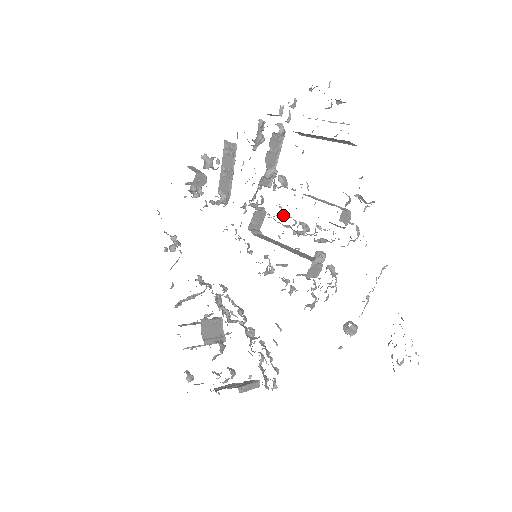
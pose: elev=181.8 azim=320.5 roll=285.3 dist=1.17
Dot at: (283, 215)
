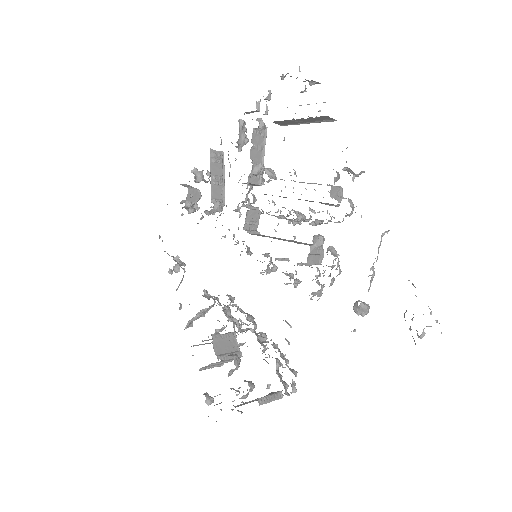
Dot at: occluded
